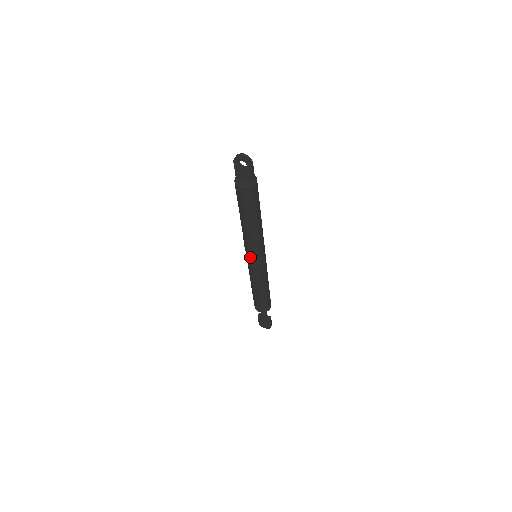
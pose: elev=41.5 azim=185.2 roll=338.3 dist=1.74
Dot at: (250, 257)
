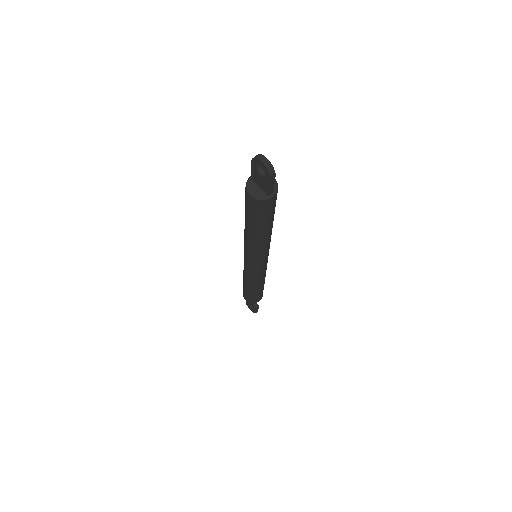
Dot at: (246, 257)
